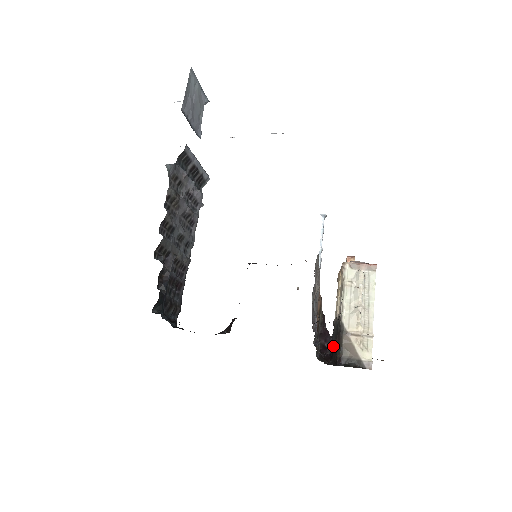
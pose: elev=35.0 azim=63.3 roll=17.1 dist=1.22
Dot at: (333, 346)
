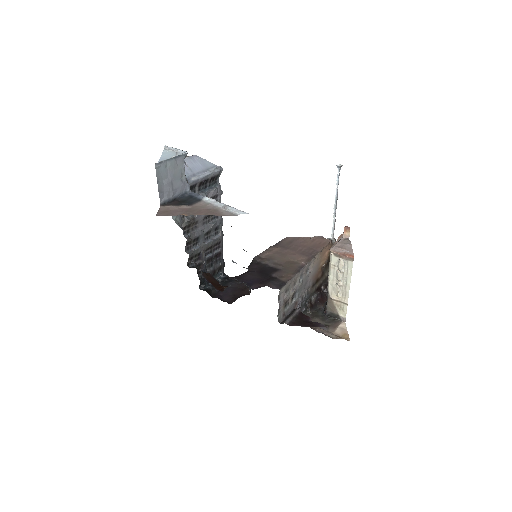
Dot at: occluded
